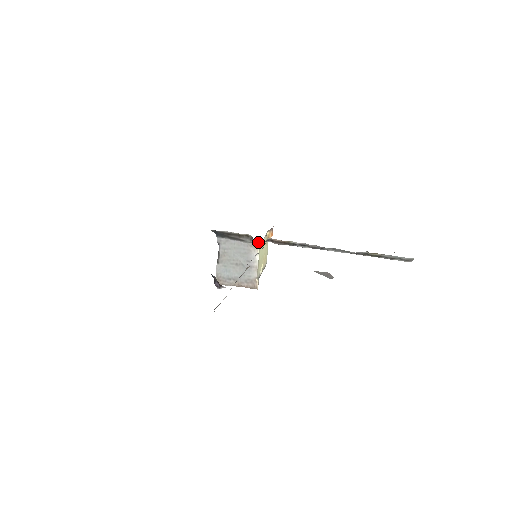
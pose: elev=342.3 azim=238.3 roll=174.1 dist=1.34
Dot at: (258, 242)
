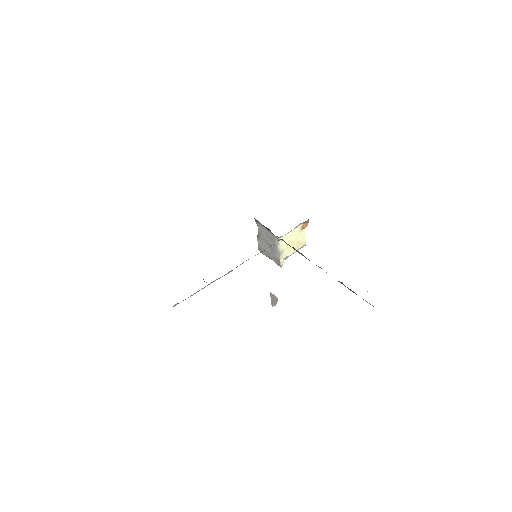
Dot at: (278, 237)
